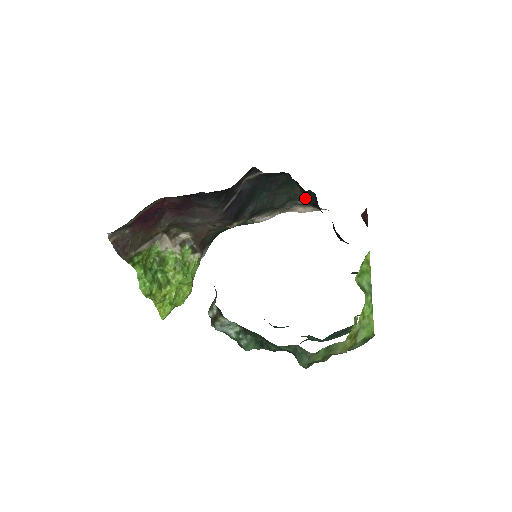
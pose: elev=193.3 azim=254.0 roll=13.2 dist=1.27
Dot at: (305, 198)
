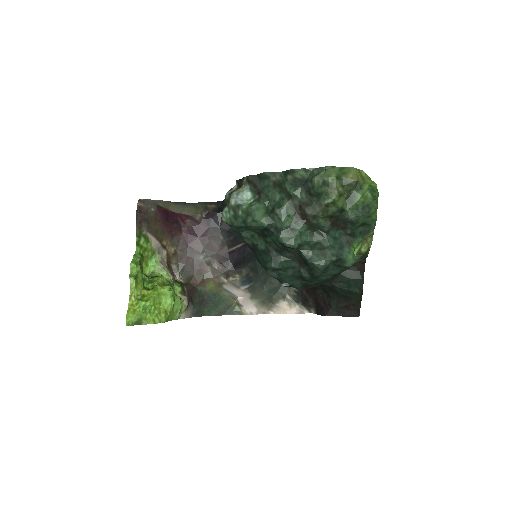
Dot at: (294, 288)
